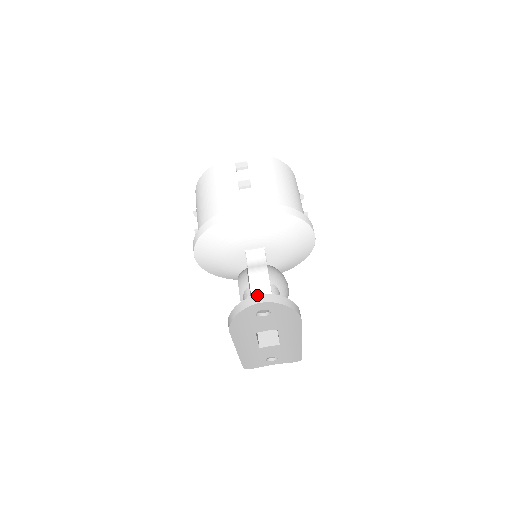
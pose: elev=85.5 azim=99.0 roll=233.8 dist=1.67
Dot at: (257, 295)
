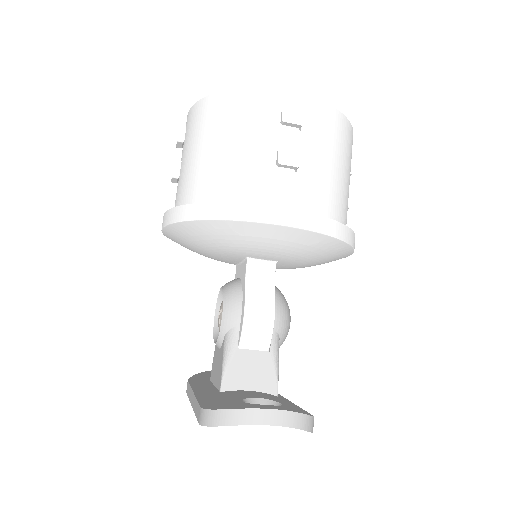
Dot at: (268, 410)
